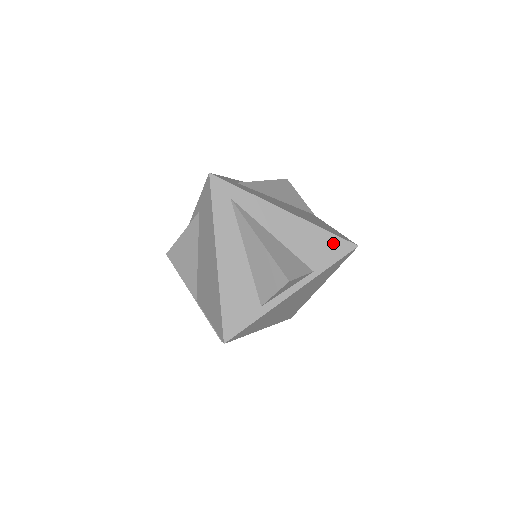
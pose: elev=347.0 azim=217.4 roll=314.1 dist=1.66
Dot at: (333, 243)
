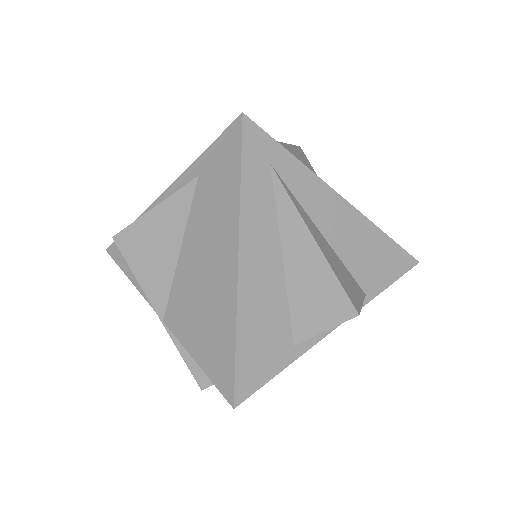
Dot at: (393, 255)
